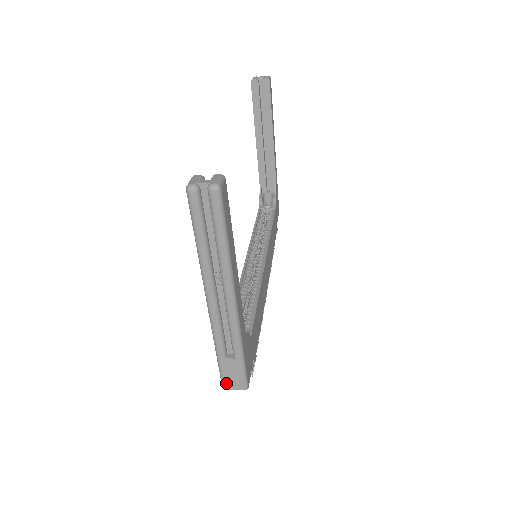
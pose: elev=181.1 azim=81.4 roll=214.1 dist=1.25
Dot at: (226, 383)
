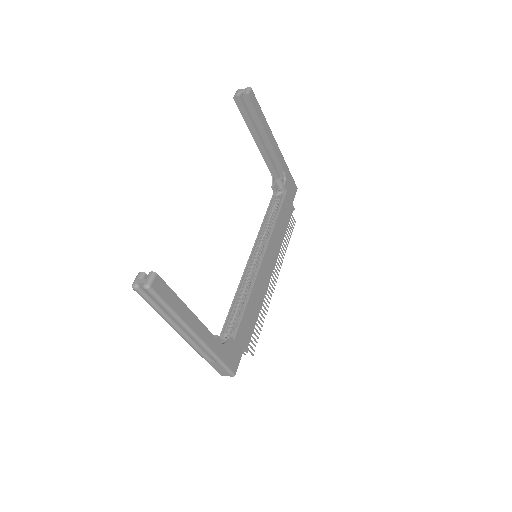
Dot at: (219, 372)
